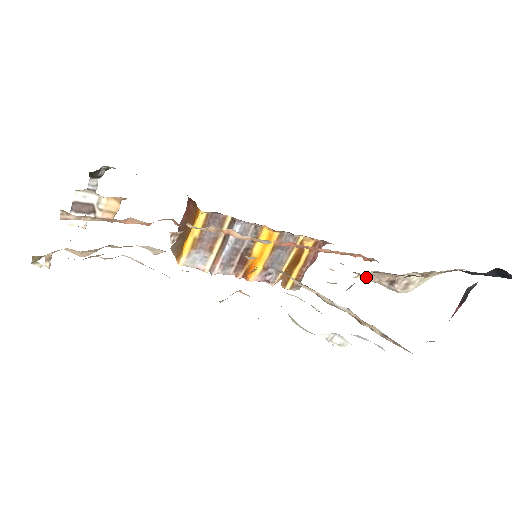
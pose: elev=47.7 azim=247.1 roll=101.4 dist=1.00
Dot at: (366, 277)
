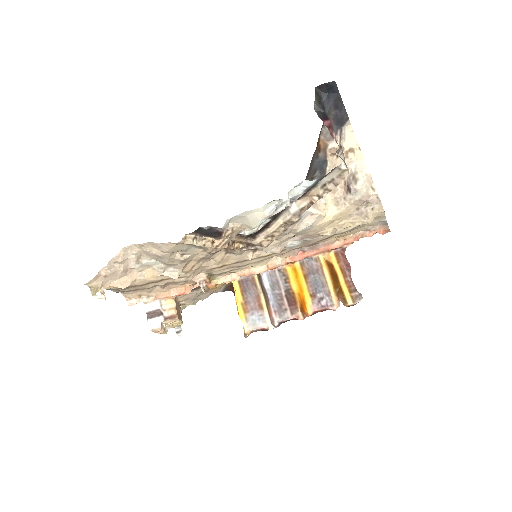
Dot at: (338, 208)
